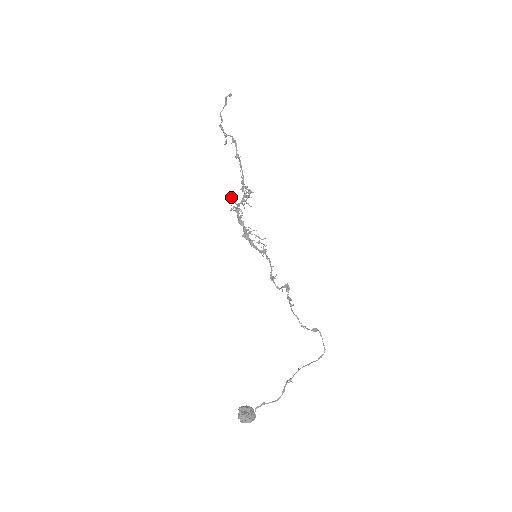
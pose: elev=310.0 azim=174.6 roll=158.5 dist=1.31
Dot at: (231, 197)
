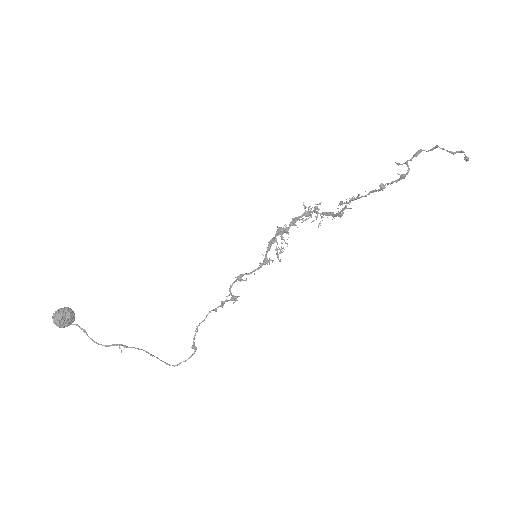
Dot at: (320, 203)
